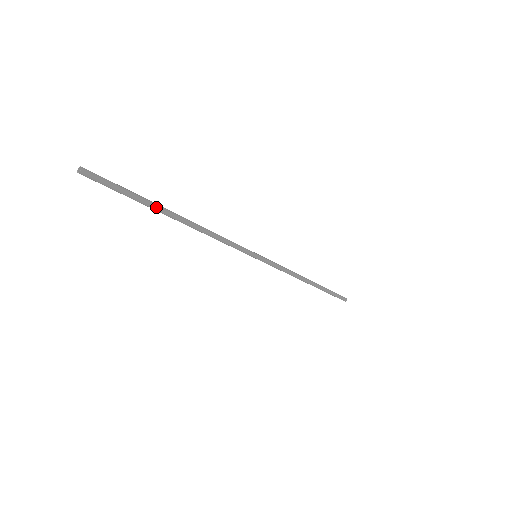
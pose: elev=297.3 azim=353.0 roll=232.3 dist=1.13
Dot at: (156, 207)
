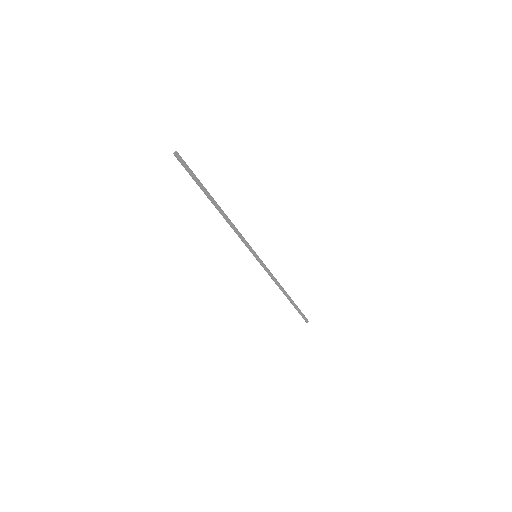
Dot at: (207, 195)
